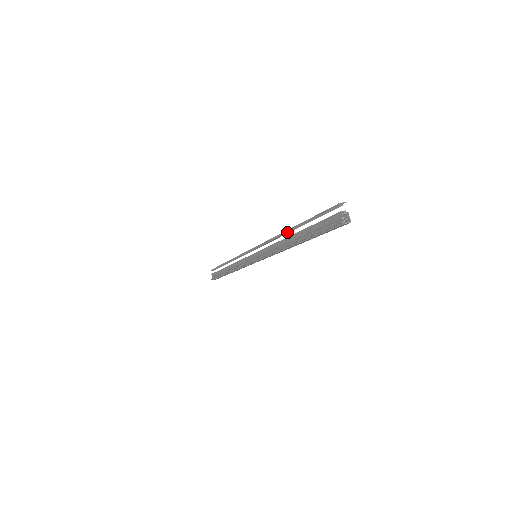
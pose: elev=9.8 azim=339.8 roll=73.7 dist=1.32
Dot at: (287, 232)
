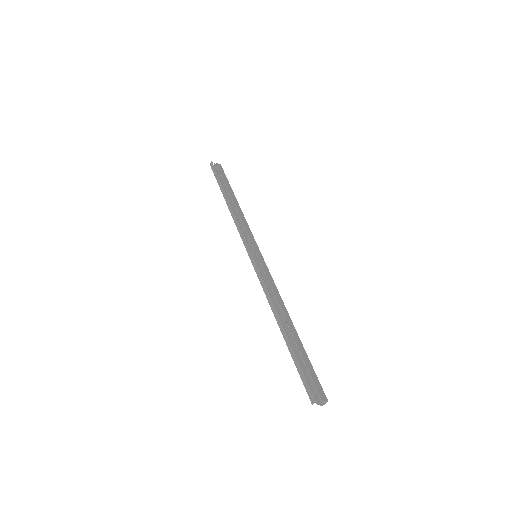
Dot at: (277, 320)
